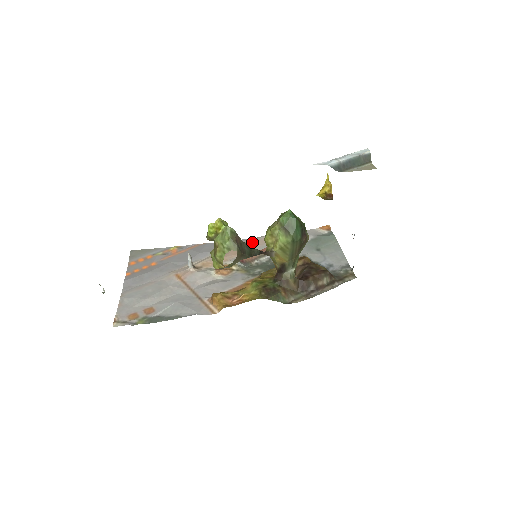
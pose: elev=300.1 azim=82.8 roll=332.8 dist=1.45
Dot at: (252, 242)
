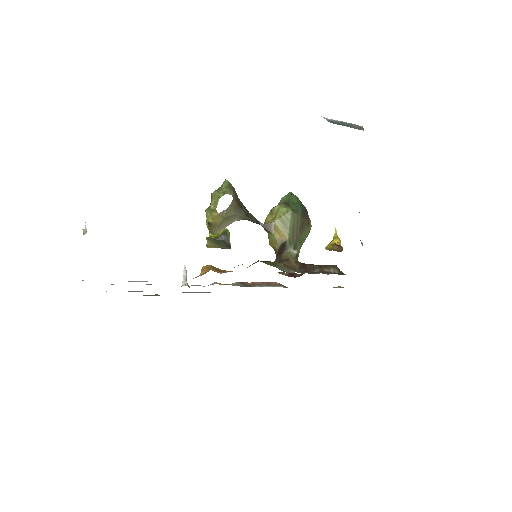
Dot at: occluded
